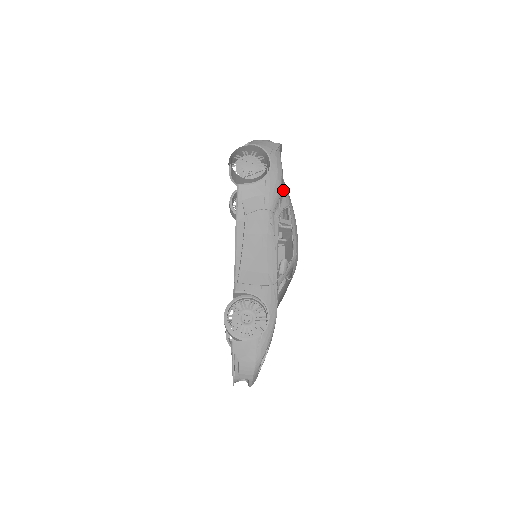
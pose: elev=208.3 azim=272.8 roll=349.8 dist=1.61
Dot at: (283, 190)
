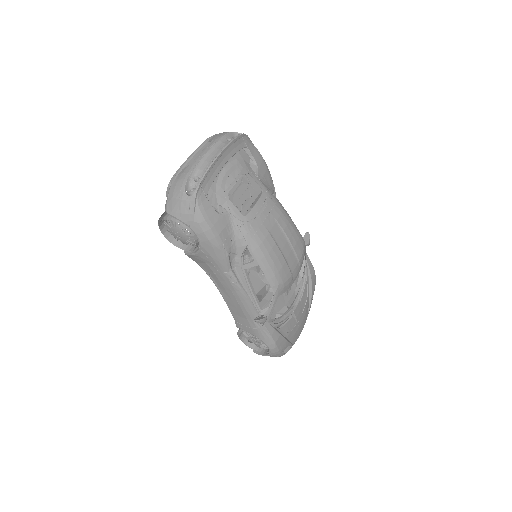
Dot at: (233, 232)
